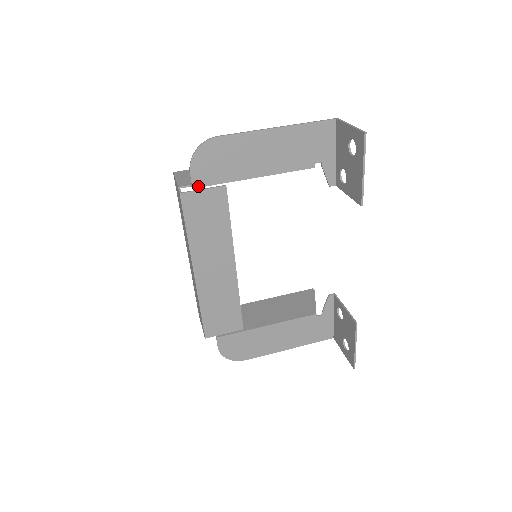
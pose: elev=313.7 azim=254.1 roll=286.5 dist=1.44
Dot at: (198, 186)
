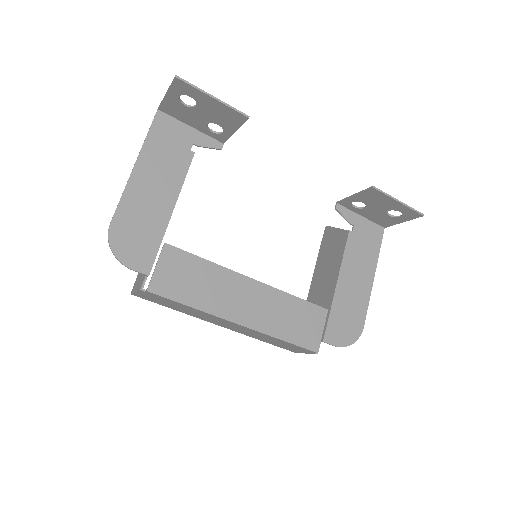
Dot at: (149, 269)
